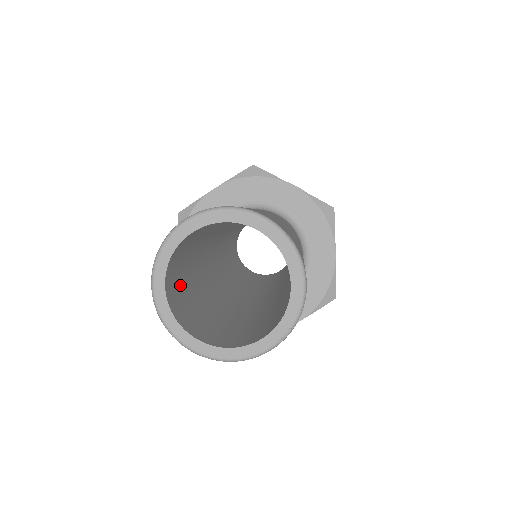
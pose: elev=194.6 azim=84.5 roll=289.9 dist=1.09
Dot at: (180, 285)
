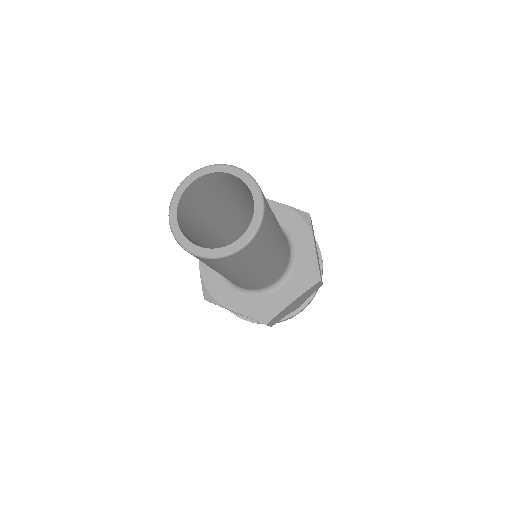
Dot at: (190, 231)
